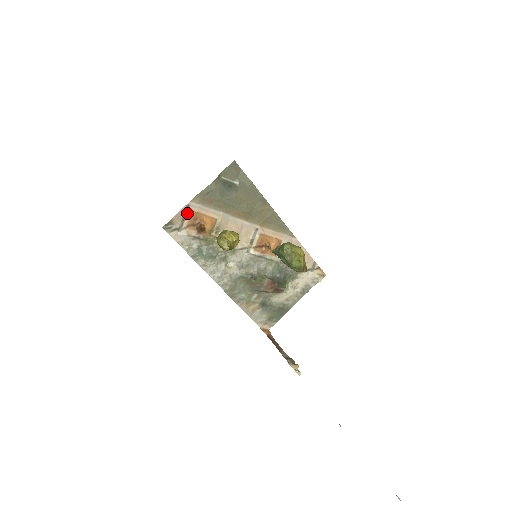
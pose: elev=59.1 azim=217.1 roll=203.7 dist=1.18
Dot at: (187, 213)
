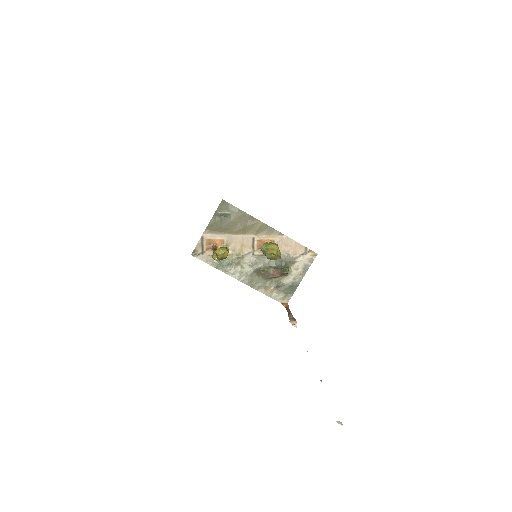
Dot at: (203, 242)
